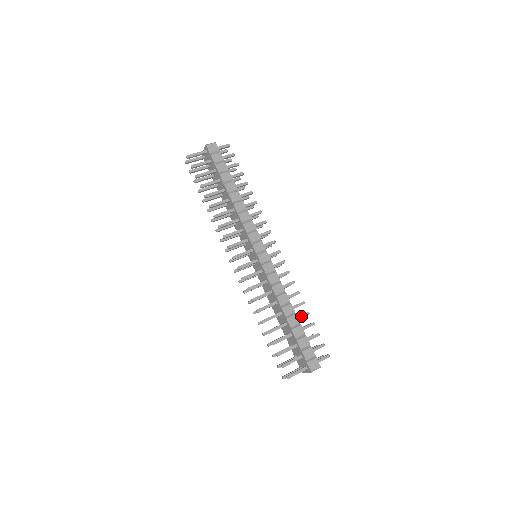
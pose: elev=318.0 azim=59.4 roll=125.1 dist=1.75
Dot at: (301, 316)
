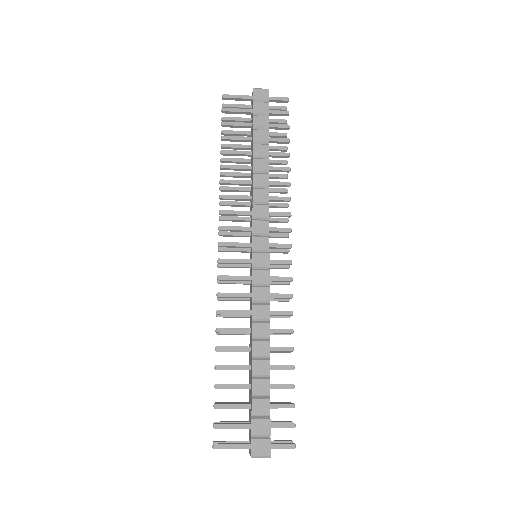
Dot at: (278, 366)
